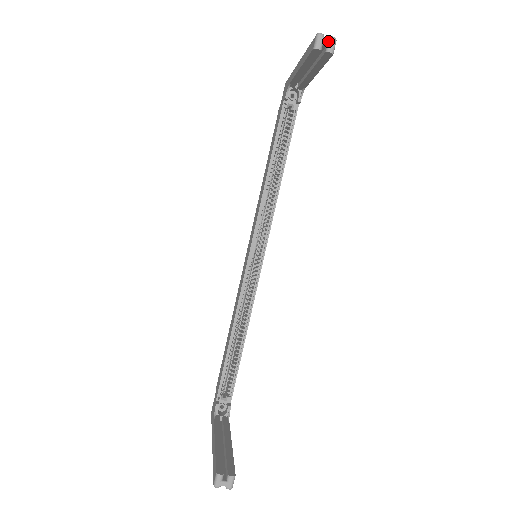
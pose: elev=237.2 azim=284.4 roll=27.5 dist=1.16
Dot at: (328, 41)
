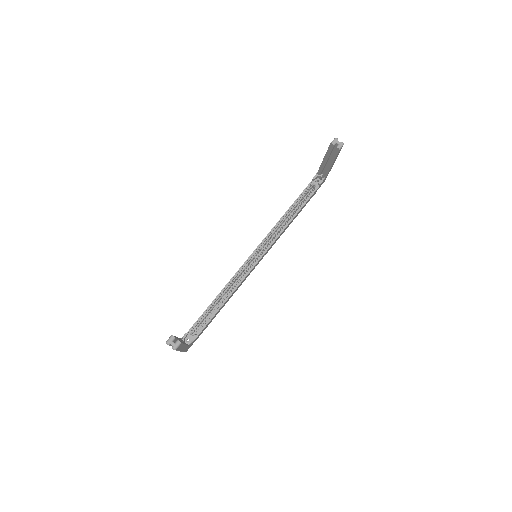
Dot at: (339, 143)
